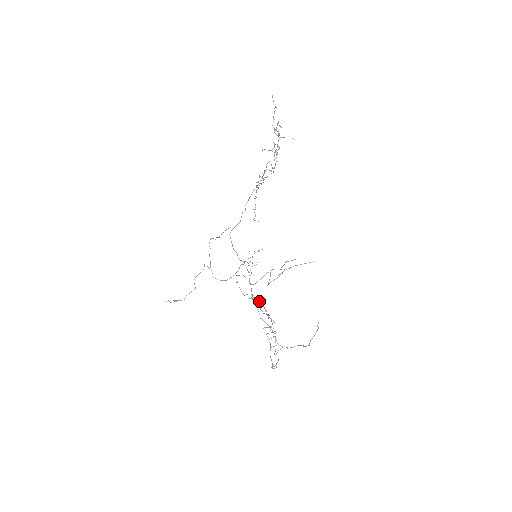
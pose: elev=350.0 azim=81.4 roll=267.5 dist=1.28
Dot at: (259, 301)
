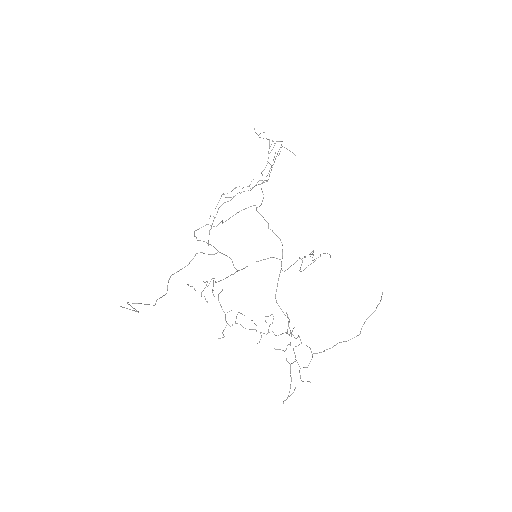
Dot at: (240, 324)
